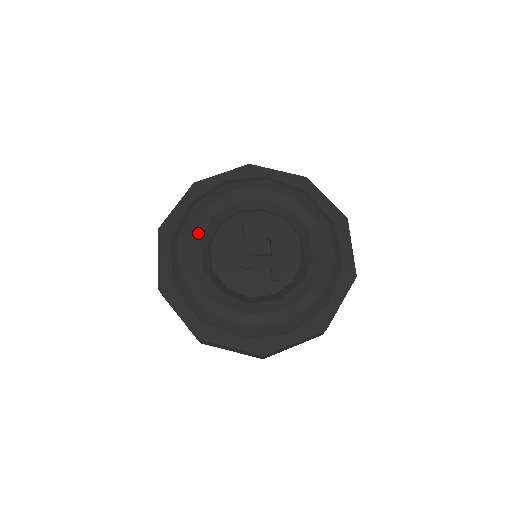
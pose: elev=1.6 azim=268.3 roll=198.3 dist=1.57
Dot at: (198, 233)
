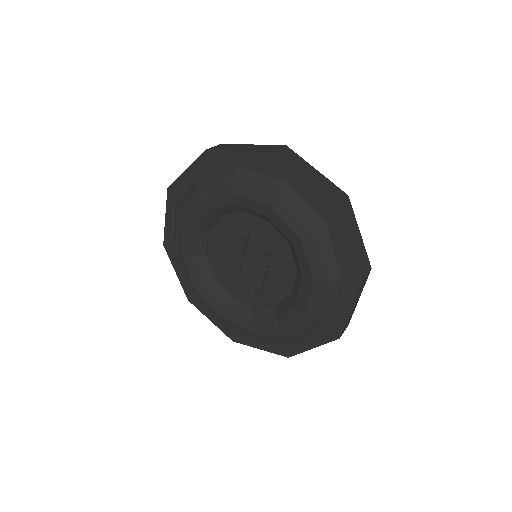
Dot at: (193, 222)
